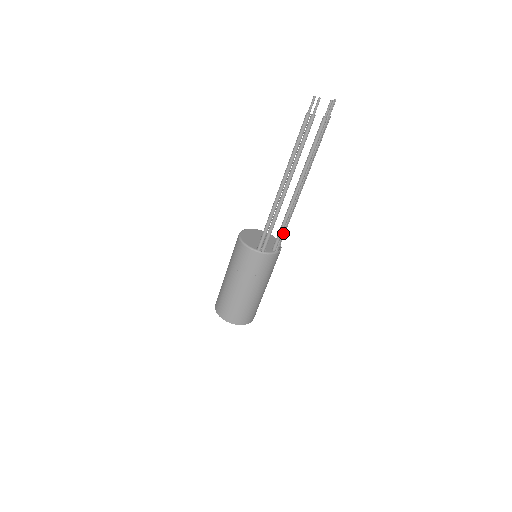
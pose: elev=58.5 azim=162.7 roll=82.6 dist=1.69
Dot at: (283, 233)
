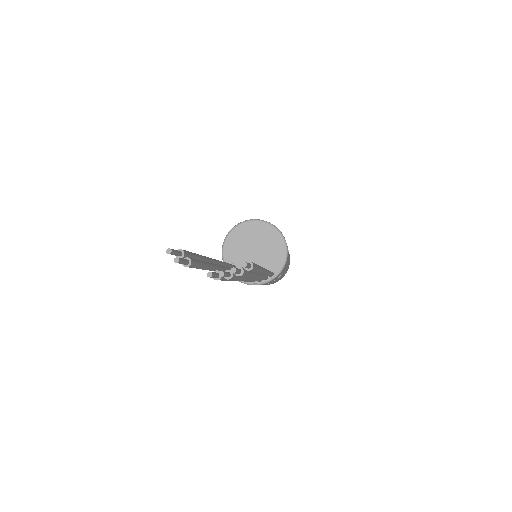
Dot at: occluded
